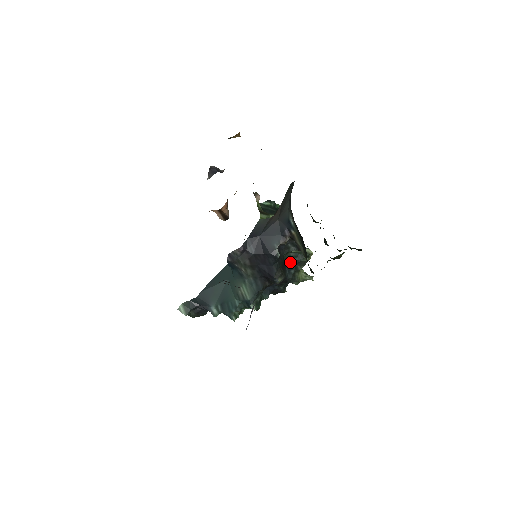
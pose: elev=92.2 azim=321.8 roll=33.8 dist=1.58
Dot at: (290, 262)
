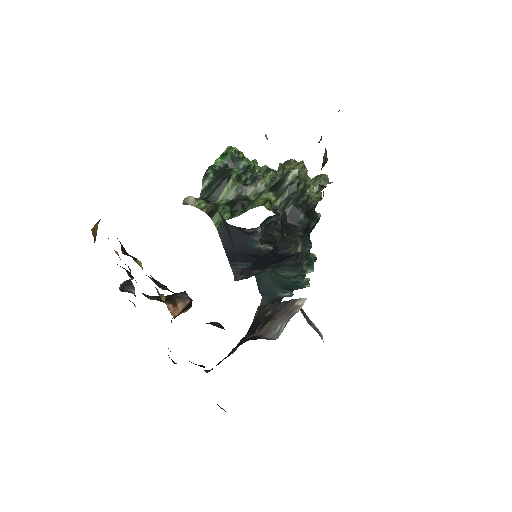
Dot at: (289, 213)
